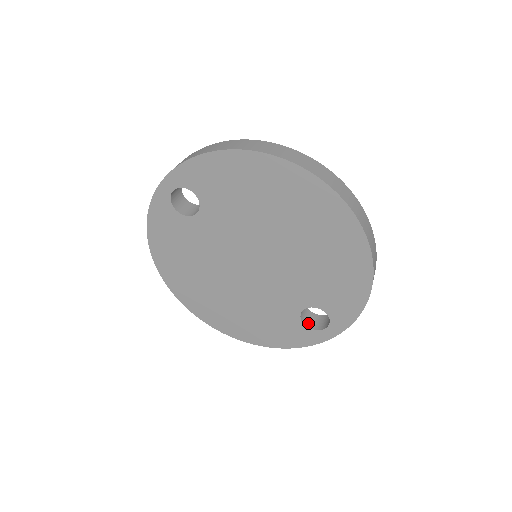
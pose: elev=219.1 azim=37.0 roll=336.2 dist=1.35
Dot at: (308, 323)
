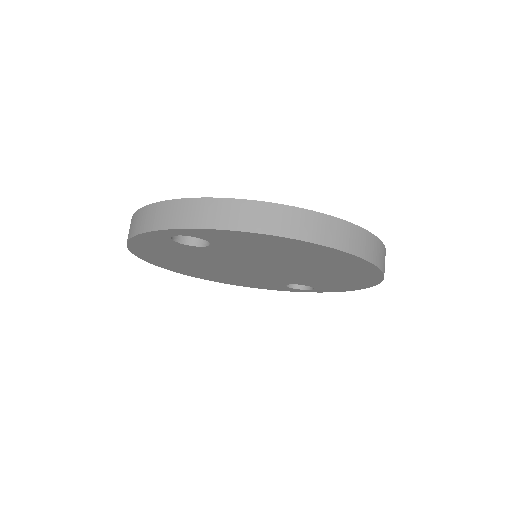
Dot at: occluded
